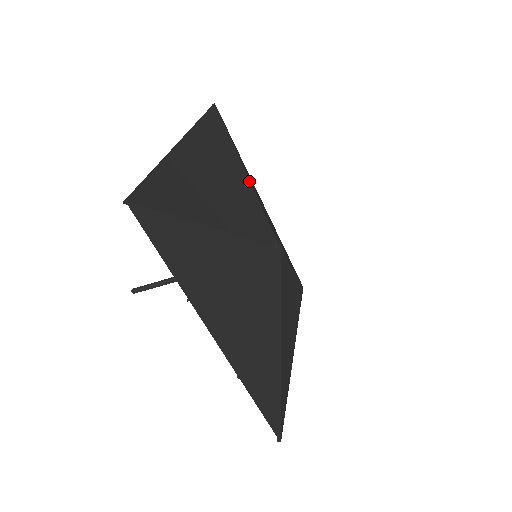
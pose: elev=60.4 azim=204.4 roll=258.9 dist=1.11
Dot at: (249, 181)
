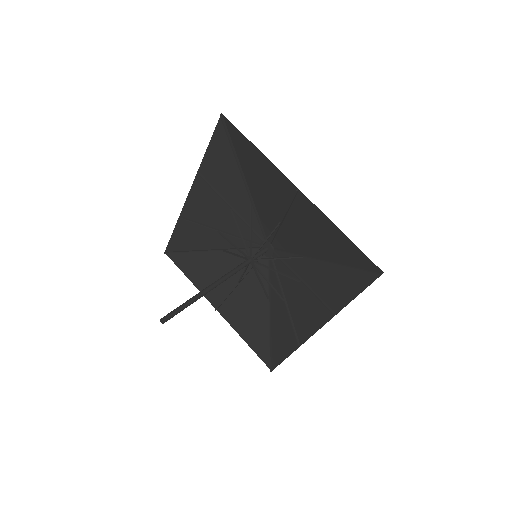
Dot at: (252, 195)
